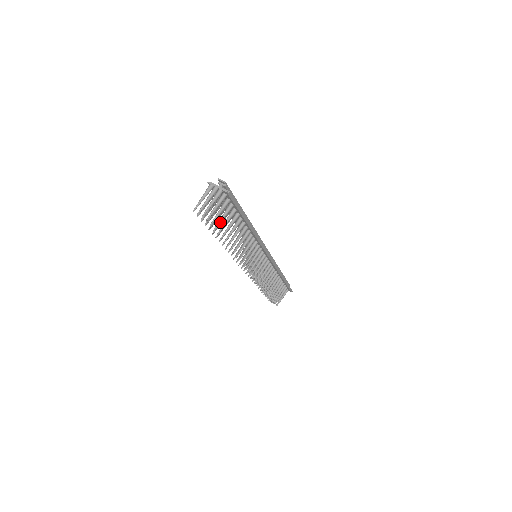
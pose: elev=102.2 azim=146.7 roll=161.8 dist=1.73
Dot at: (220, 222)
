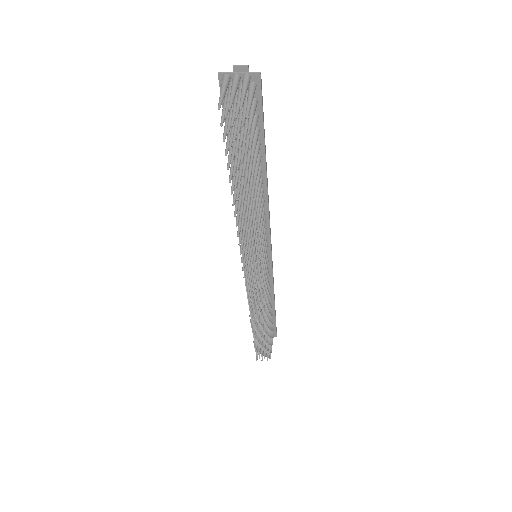
Dot at: (252, 138)
